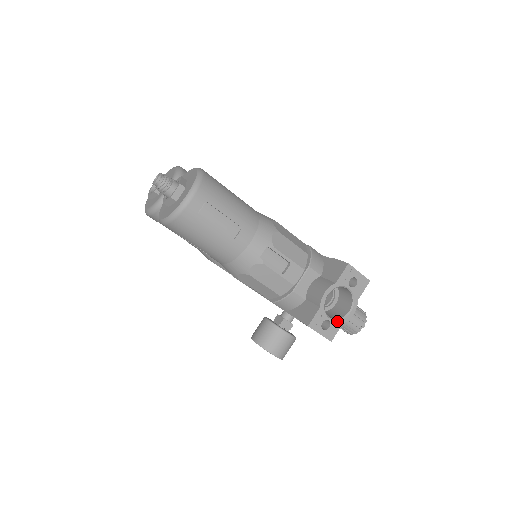
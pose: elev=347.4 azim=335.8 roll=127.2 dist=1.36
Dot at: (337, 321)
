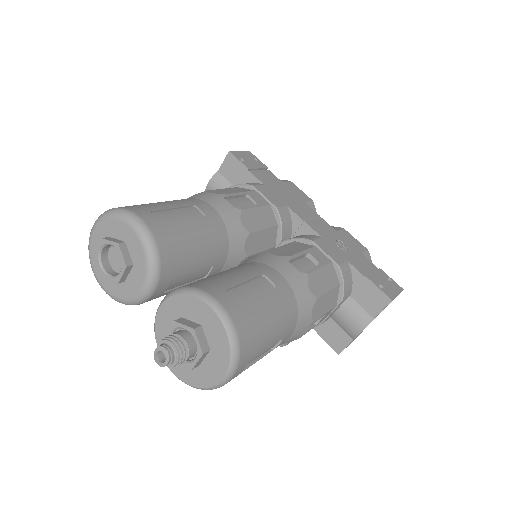
Dot at: occluded
